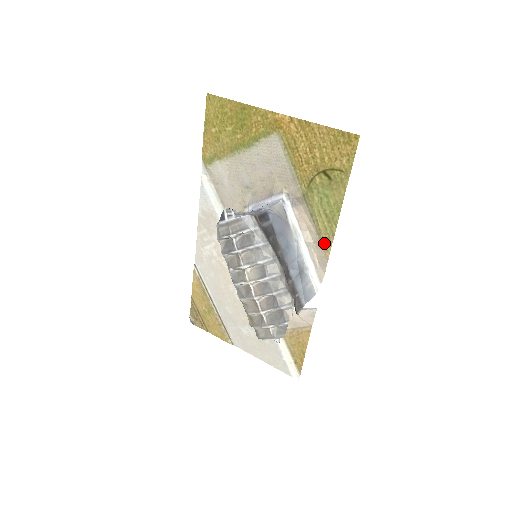
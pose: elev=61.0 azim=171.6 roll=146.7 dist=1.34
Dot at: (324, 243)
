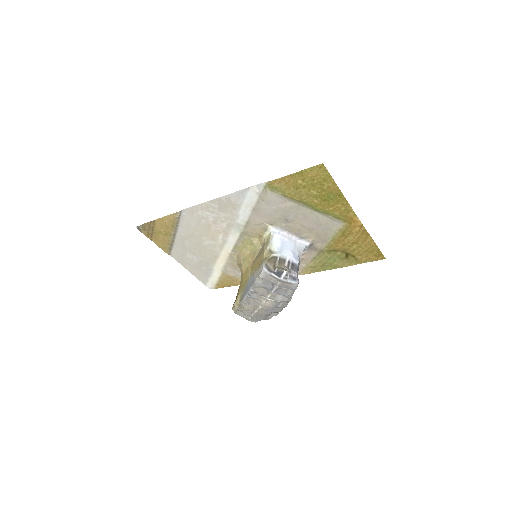
Dot at: (306, 270)
